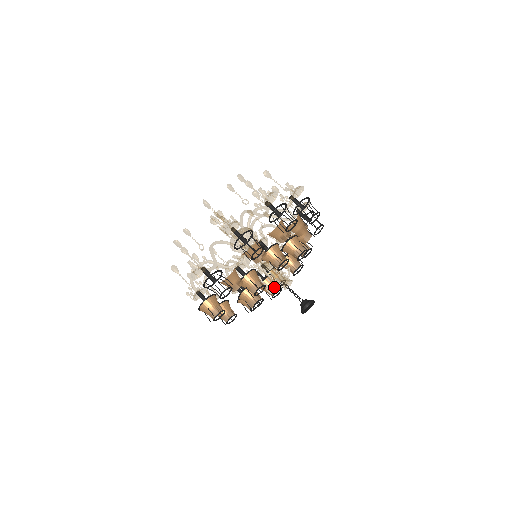
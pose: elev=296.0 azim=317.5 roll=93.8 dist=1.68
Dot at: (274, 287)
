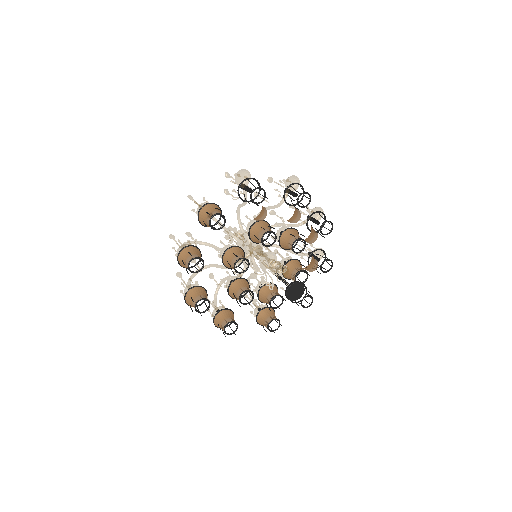
Dot at: occluded
